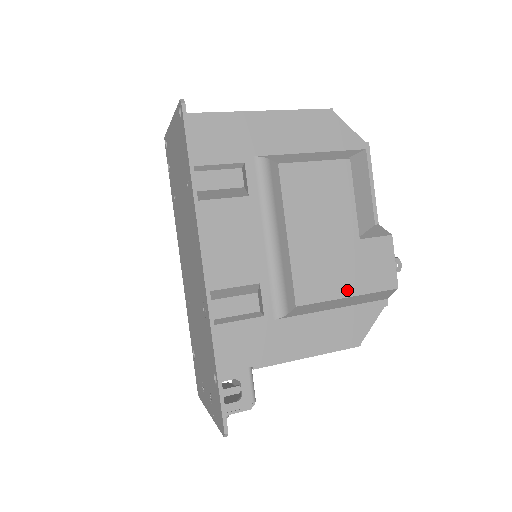
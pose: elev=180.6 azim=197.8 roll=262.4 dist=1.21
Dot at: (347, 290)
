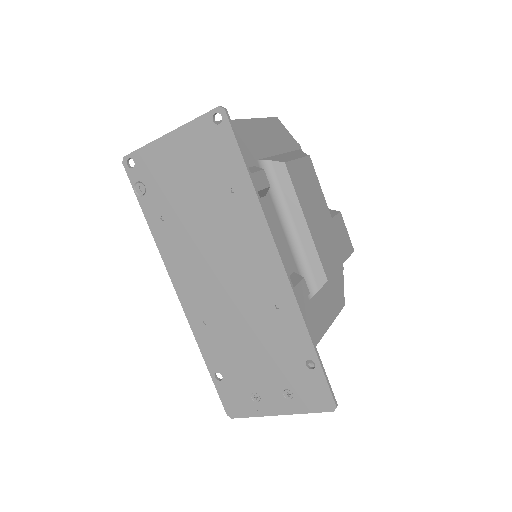
Dot at: (340, 259)
